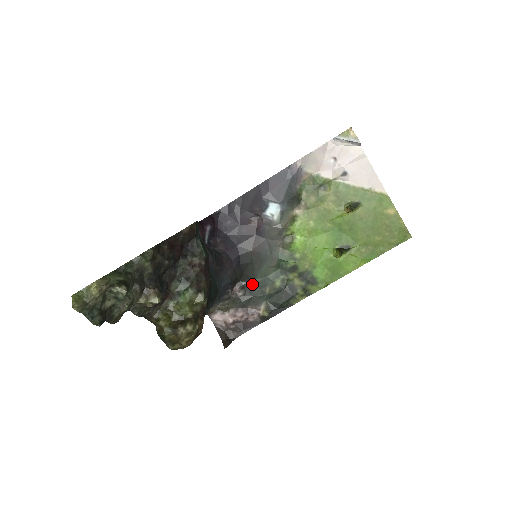
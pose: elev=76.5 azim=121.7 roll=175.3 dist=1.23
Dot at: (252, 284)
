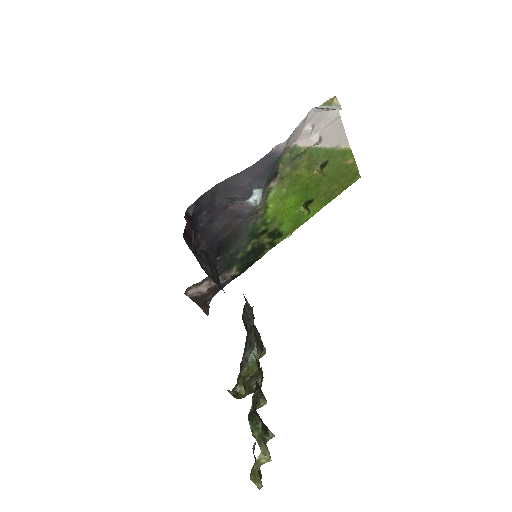
Dot at: (226, 256)
